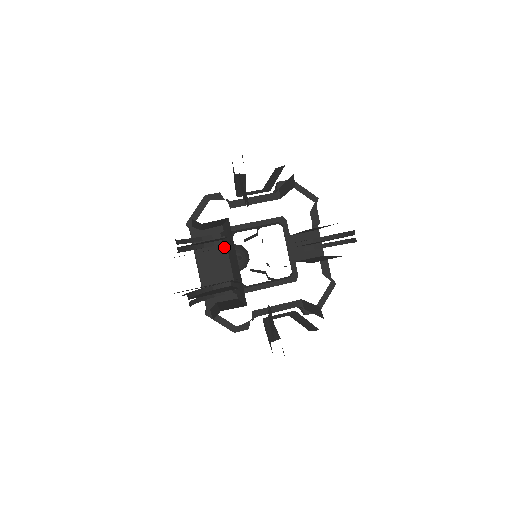
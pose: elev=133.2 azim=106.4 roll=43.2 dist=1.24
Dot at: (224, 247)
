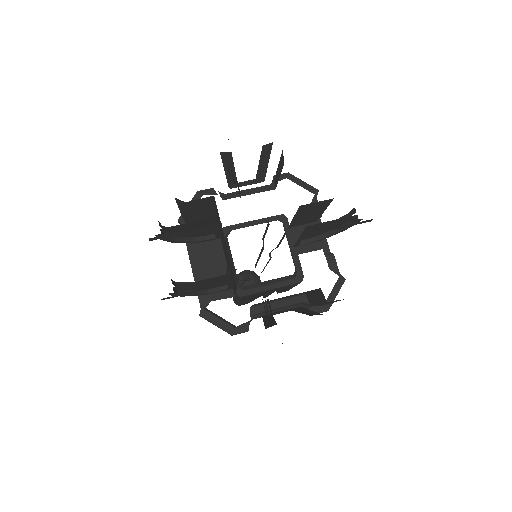
Dot at: (218, 242)
